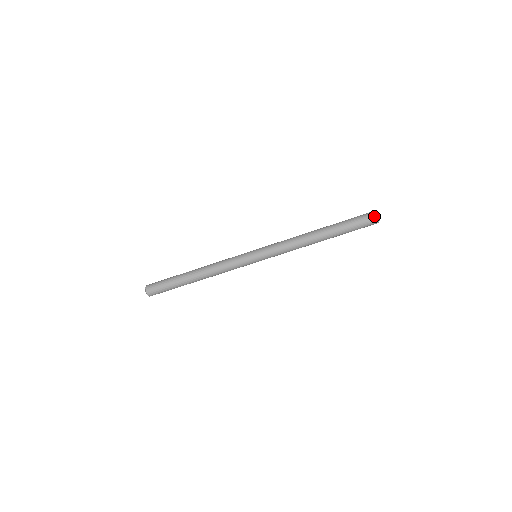
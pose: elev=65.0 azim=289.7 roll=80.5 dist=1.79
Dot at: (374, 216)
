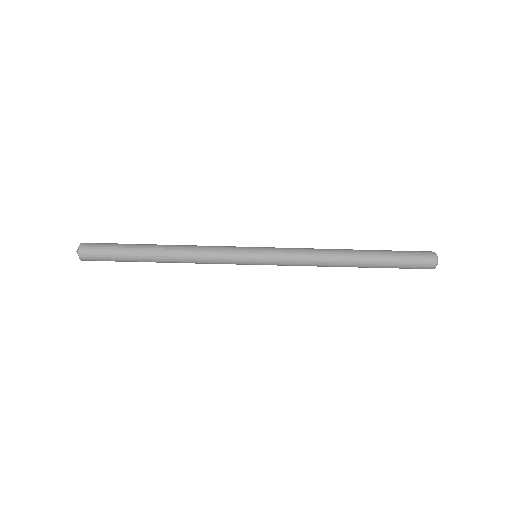
Dot at: (432, 254)
